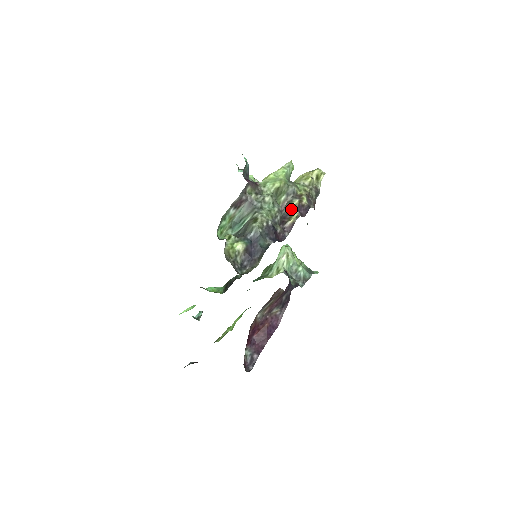
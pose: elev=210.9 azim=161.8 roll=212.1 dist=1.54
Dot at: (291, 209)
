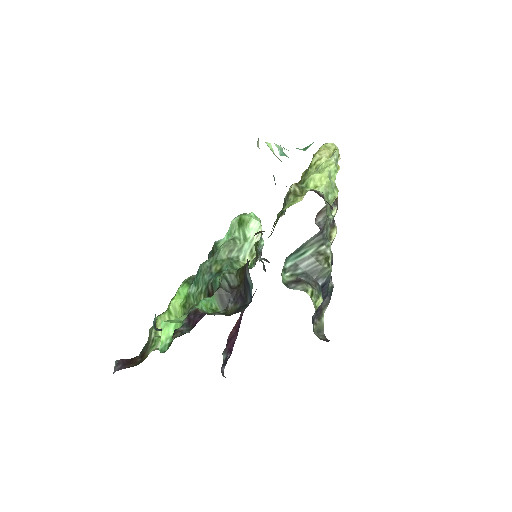
Dot at: occluded
